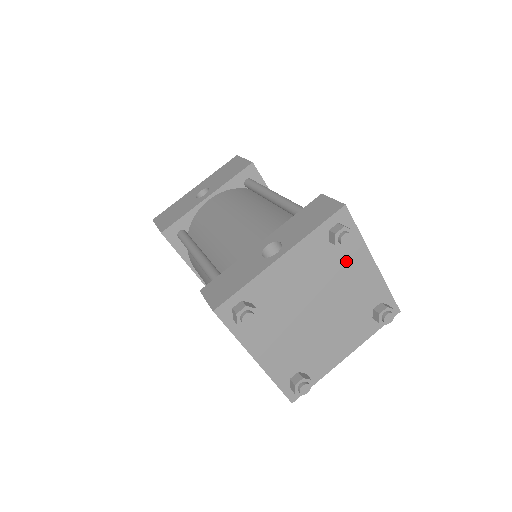
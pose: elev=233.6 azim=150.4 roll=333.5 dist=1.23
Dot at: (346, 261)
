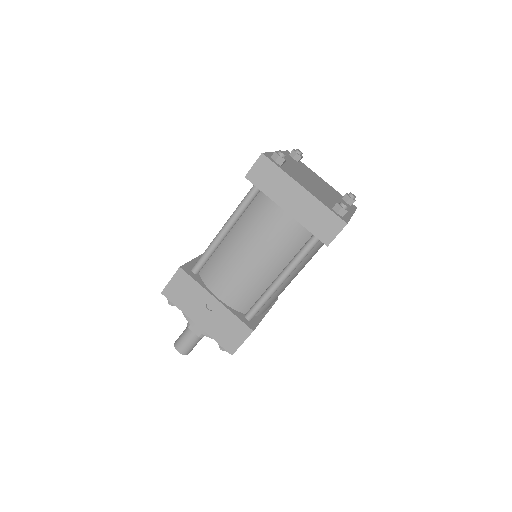
Dot at: (308, 171)
